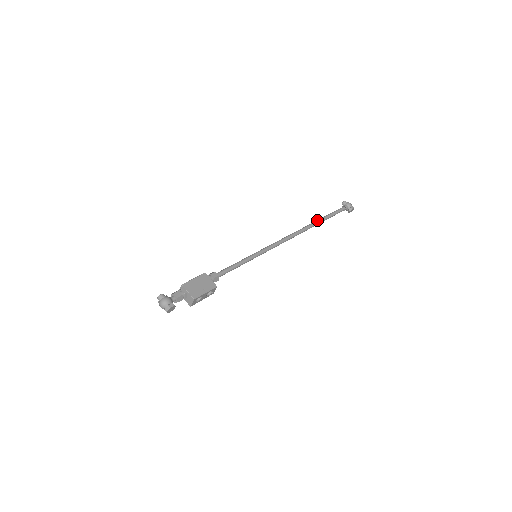
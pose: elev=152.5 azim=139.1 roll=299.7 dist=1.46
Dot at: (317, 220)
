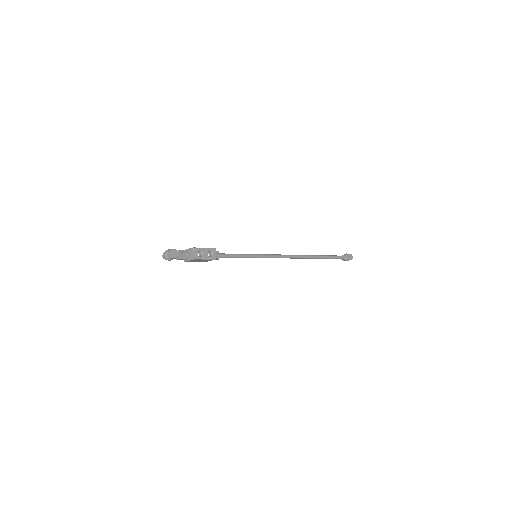
Dot at: occluded
